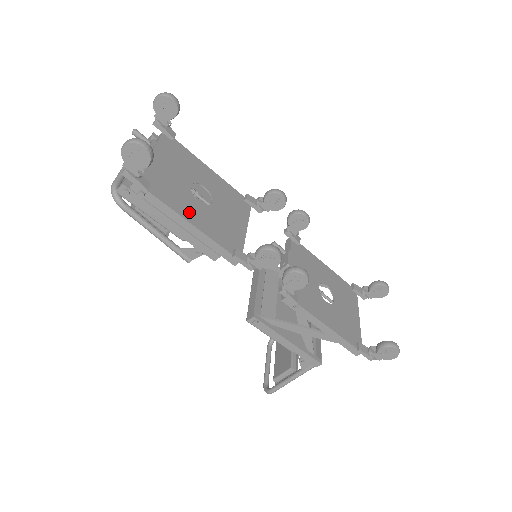
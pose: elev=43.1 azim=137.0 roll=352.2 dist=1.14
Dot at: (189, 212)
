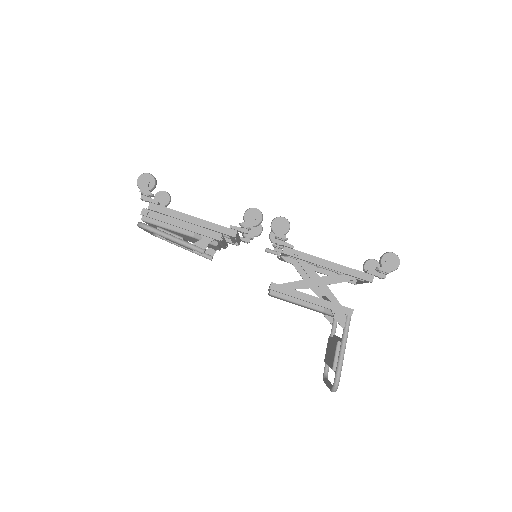
Dot at: occluded
